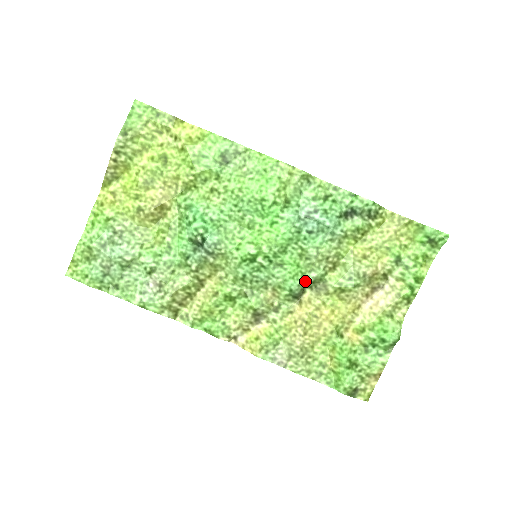
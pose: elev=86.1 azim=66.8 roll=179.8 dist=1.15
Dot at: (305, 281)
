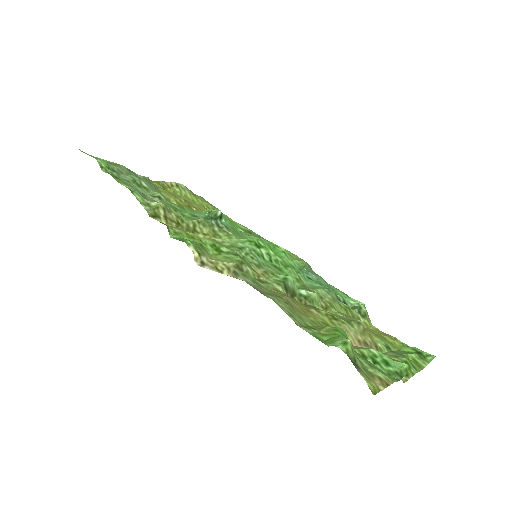
Dot at: (298, 289)
